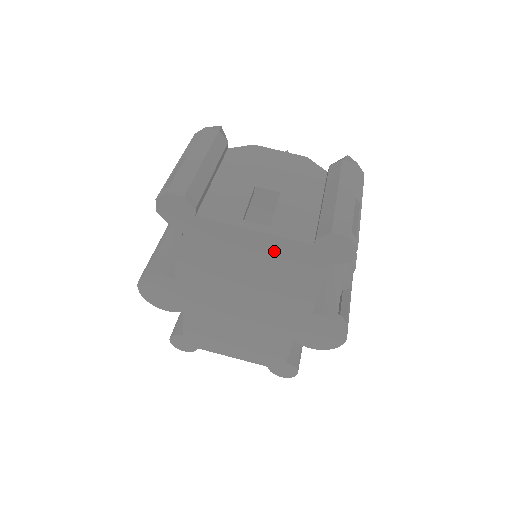
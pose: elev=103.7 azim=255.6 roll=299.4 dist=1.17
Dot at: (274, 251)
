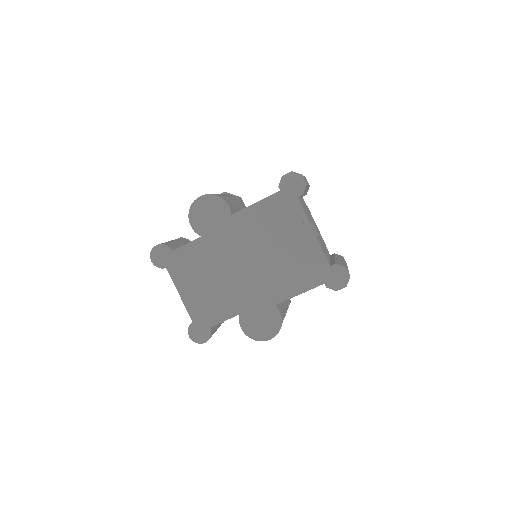
Dot at: (308, 251)
